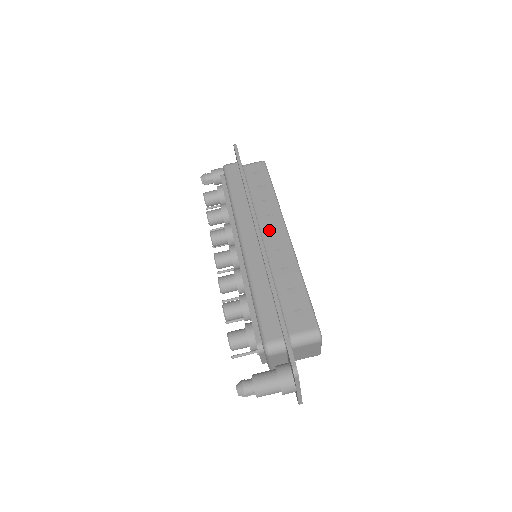
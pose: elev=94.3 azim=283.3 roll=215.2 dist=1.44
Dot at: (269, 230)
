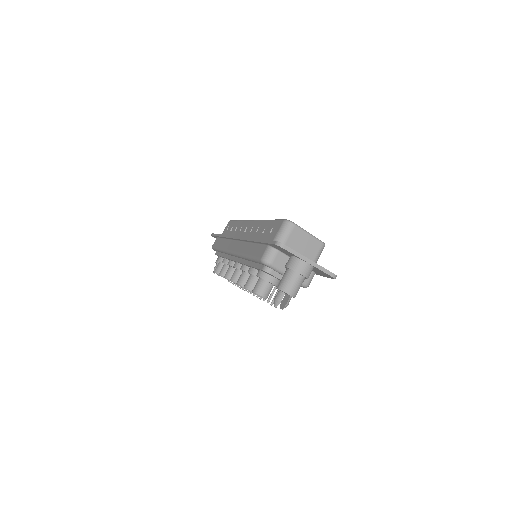
Dot at: (243, 232)
